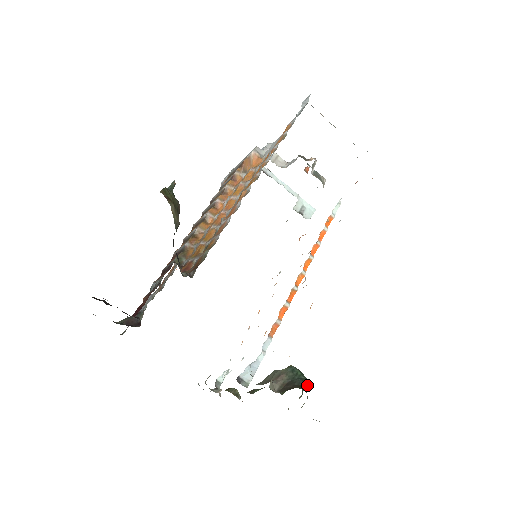
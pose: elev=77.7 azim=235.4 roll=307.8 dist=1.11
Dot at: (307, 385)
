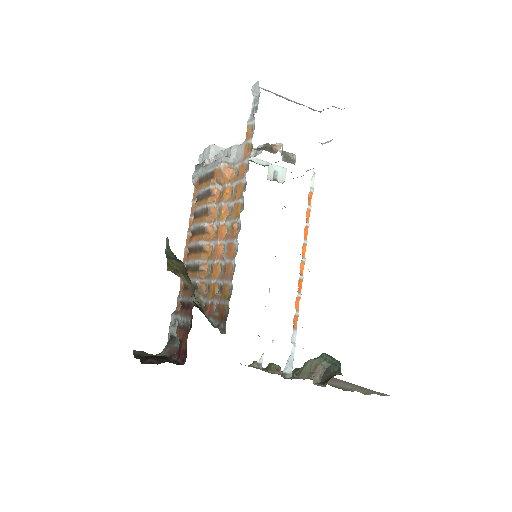
Dot at: (340, 368)
